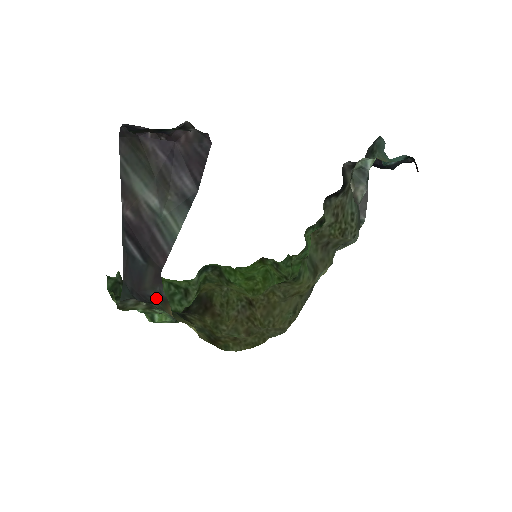
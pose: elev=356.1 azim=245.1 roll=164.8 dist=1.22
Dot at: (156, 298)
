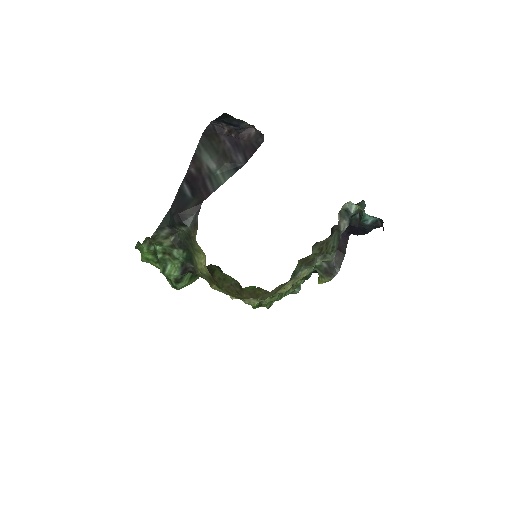
Dot at: (190, 222)
